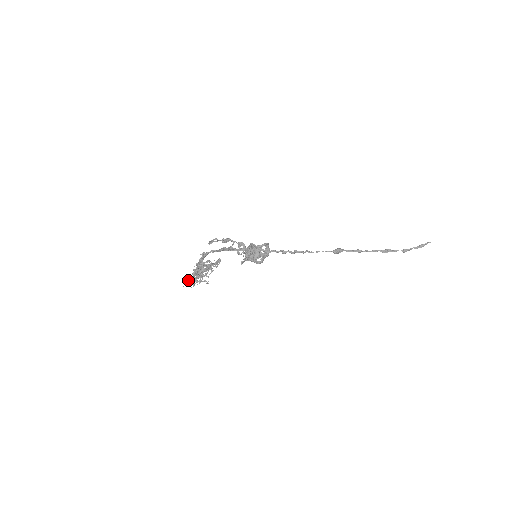
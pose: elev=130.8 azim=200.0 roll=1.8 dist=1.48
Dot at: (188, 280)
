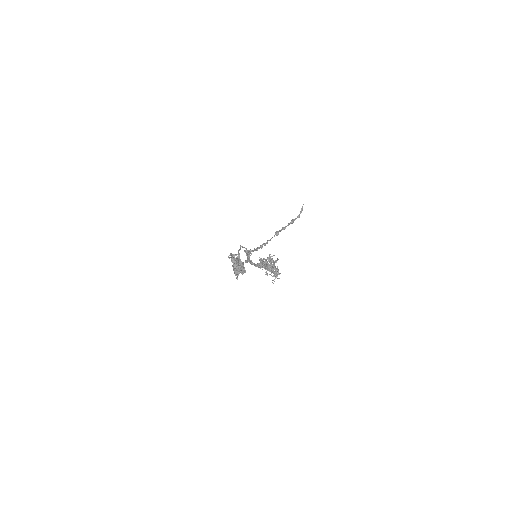
Dot at: occluded
